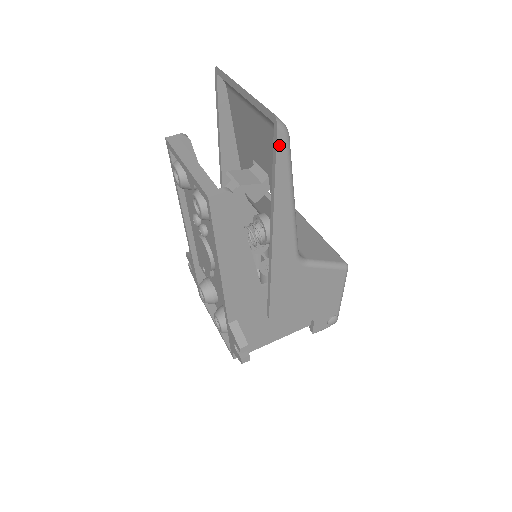
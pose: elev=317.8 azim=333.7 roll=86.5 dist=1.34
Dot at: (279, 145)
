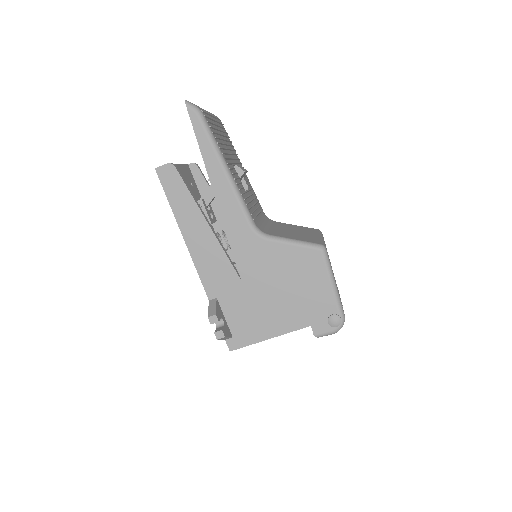
Dot at: (193, 120)
